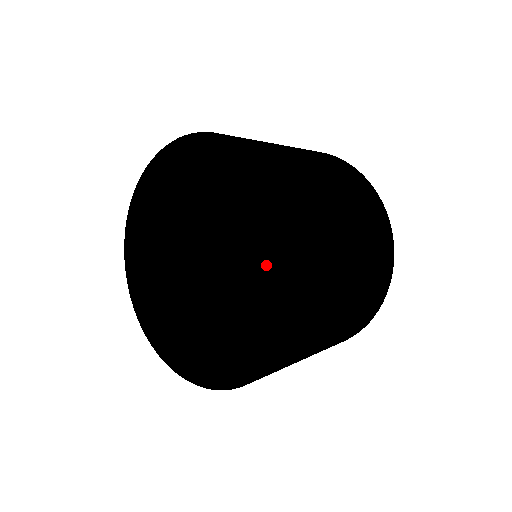
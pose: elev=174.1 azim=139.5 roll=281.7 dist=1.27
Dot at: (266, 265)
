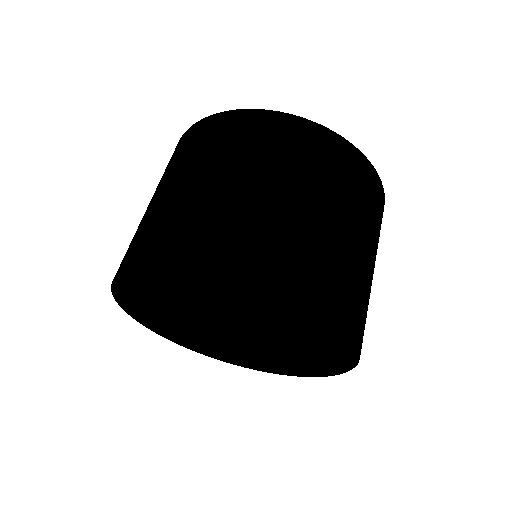
Dot at: (315, 360)
